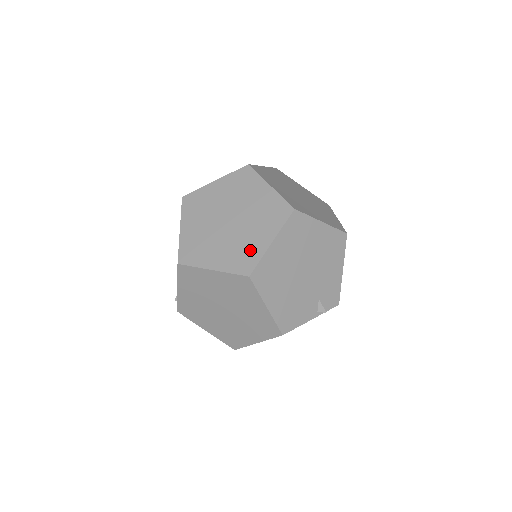
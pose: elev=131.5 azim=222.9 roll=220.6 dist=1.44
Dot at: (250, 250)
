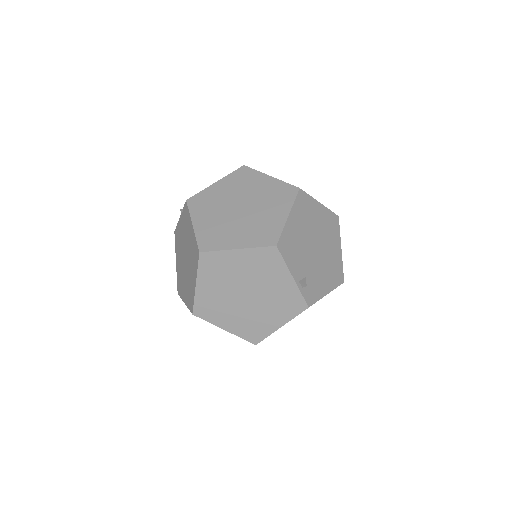
Dot at: occluded
